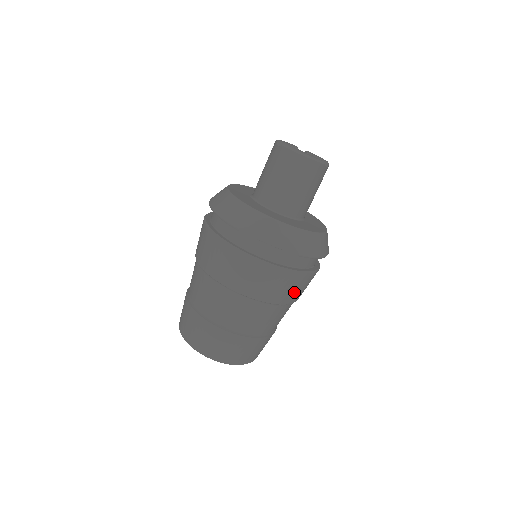
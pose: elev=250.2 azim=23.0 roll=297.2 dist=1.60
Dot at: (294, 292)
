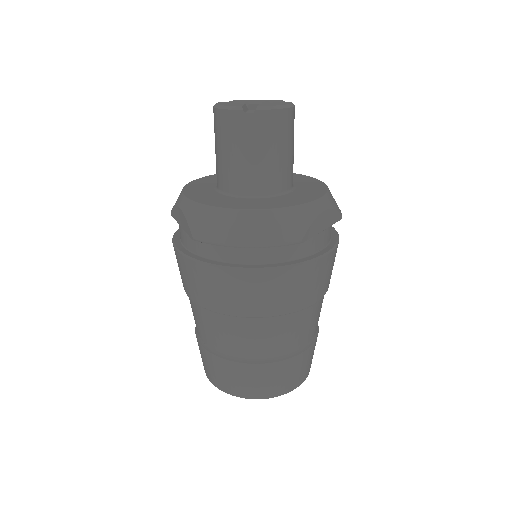
Dot at: occluded
